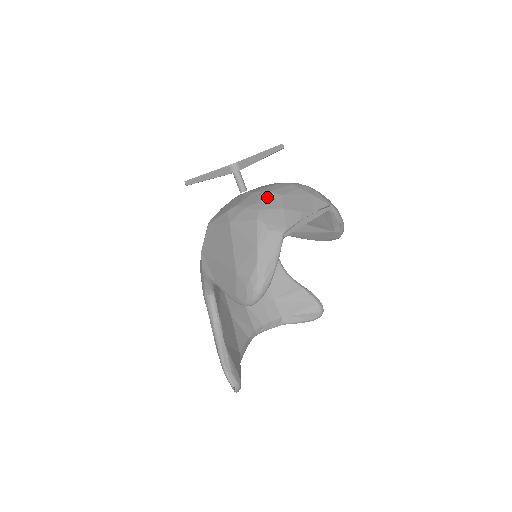
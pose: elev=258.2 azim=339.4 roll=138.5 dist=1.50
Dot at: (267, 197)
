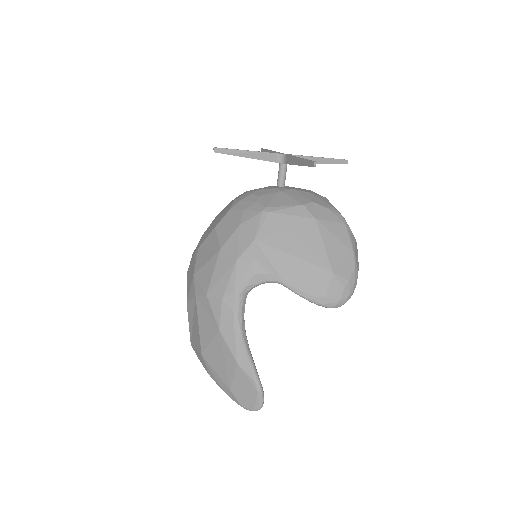
Dot at: occluded
